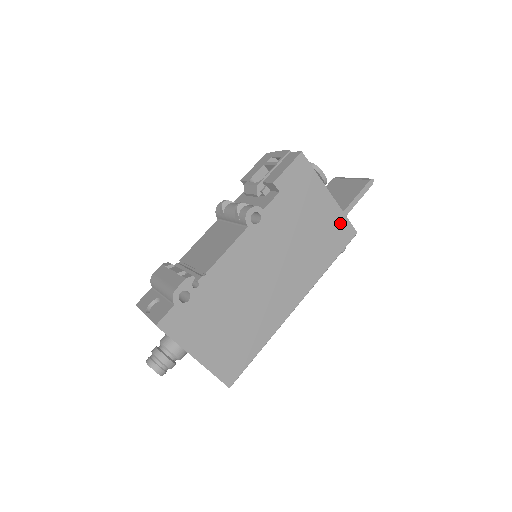
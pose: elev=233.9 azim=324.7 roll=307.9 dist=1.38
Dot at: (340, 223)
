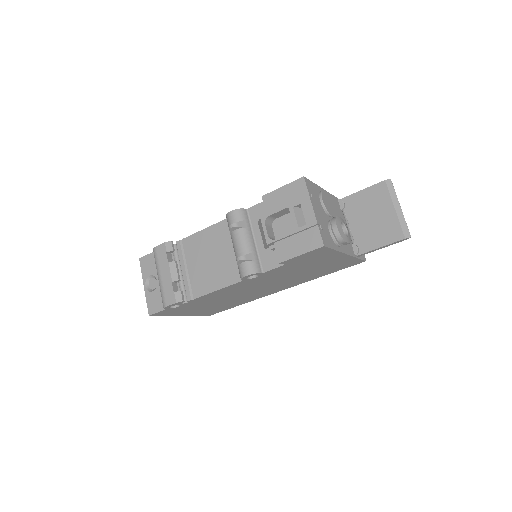
Dot at: (348, 261)
